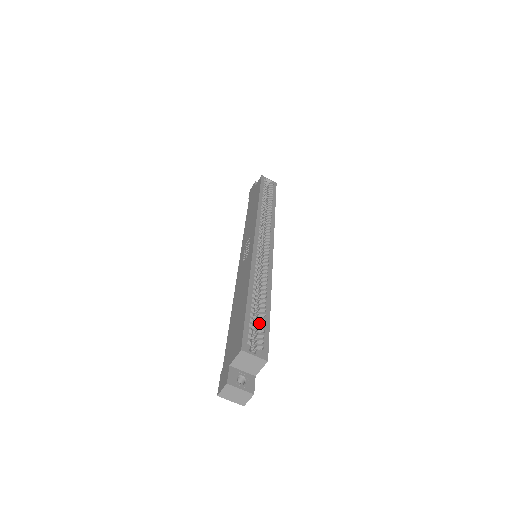
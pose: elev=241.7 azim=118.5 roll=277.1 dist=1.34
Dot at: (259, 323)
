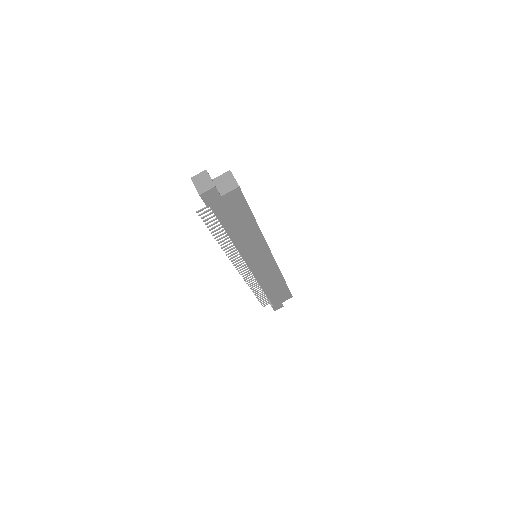
Dot at: occluded
